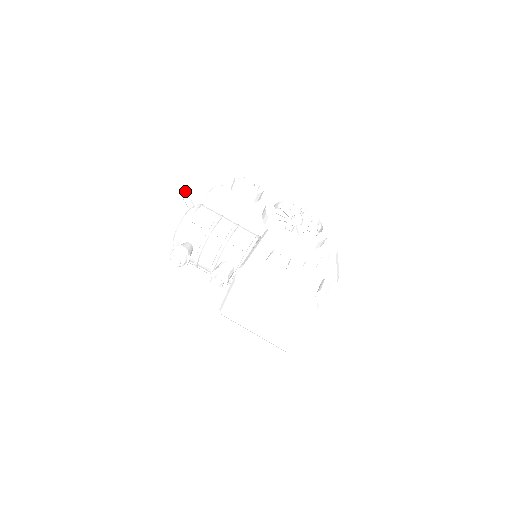
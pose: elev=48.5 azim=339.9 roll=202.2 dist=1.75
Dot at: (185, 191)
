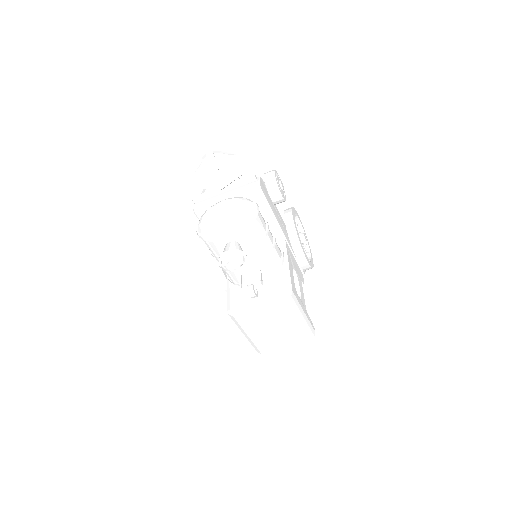
Dot at: (214, 156)
